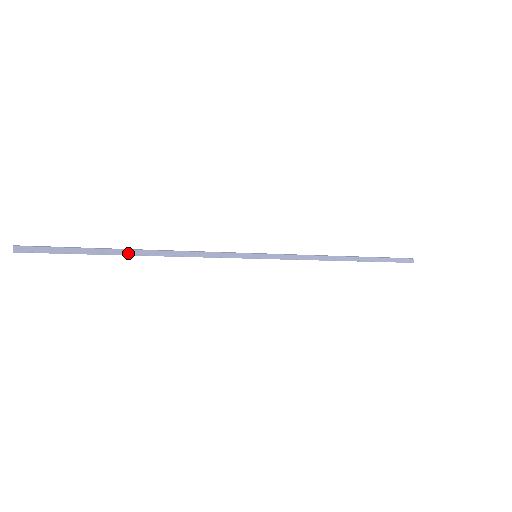
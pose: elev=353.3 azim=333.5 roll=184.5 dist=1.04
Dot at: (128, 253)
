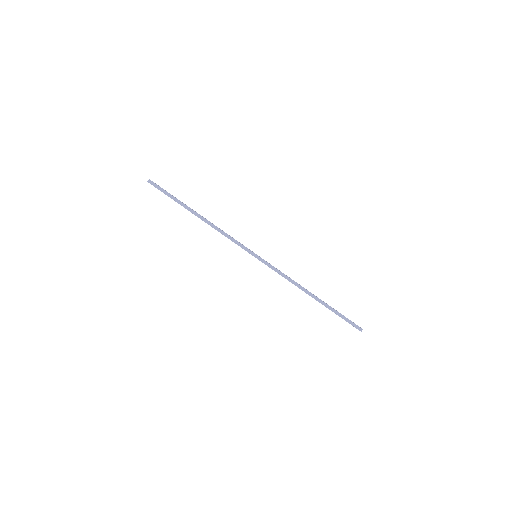
Dot at: (192, 212)
